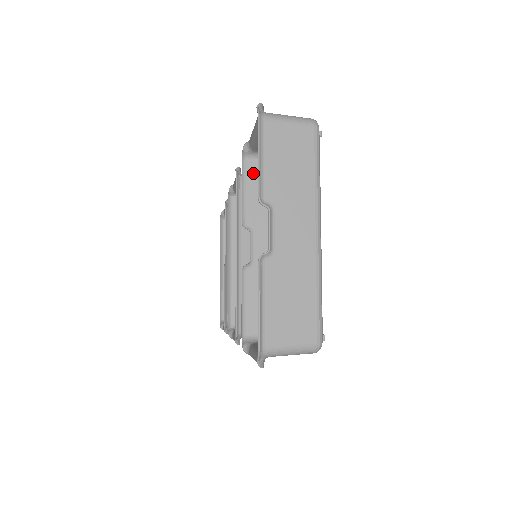
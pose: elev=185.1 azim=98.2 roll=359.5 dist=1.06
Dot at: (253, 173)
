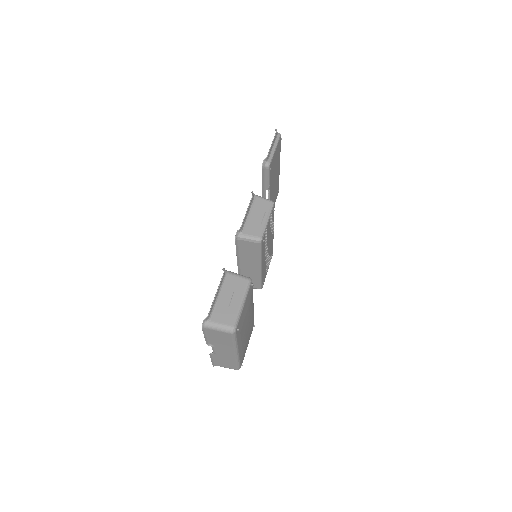
Dot at: occluded
